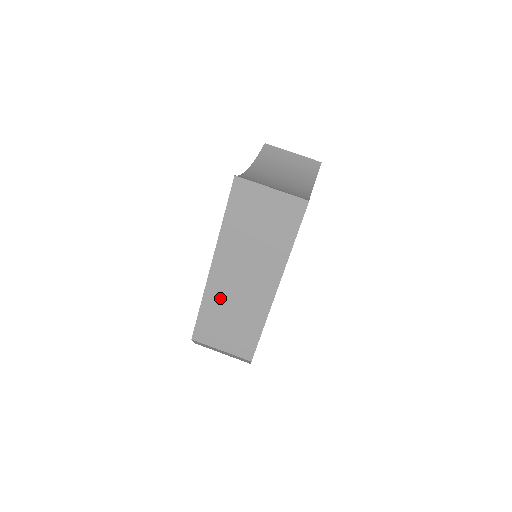
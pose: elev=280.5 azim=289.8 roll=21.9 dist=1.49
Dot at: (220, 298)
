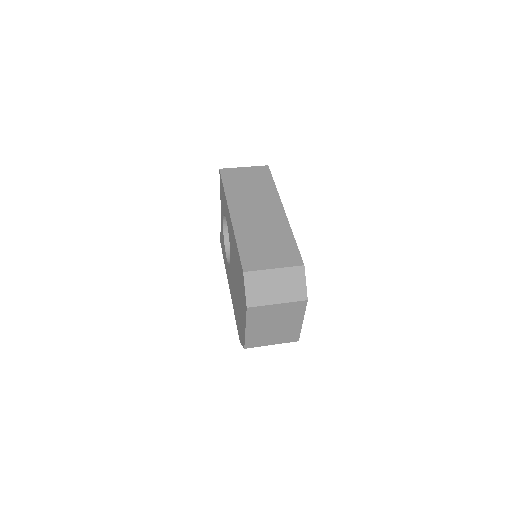
Dot at: (248, 231)
